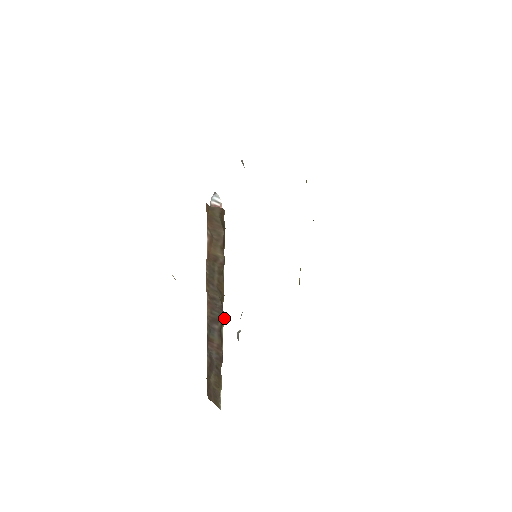
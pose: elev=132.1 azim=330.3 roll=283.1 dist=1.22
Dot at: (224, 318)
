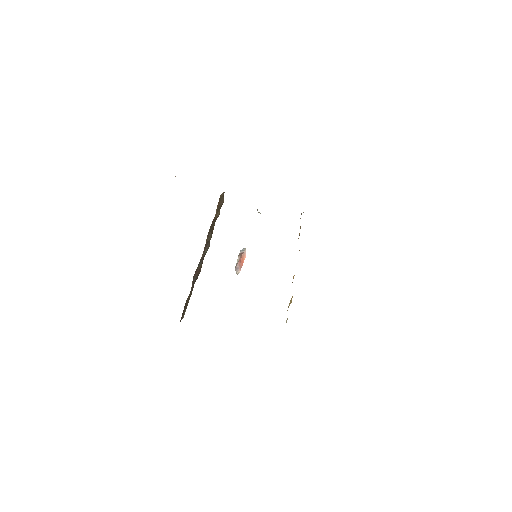
Dot at: (209, 245)
